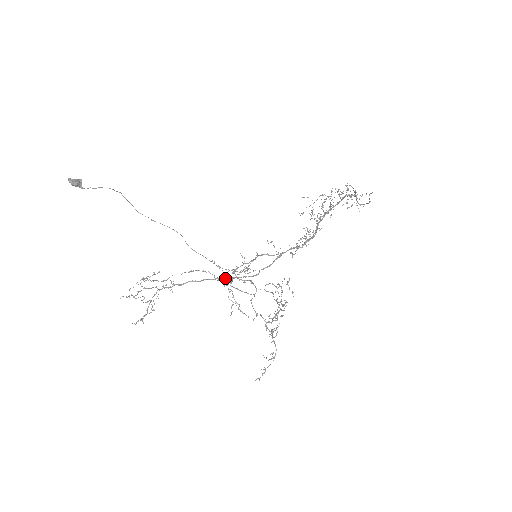
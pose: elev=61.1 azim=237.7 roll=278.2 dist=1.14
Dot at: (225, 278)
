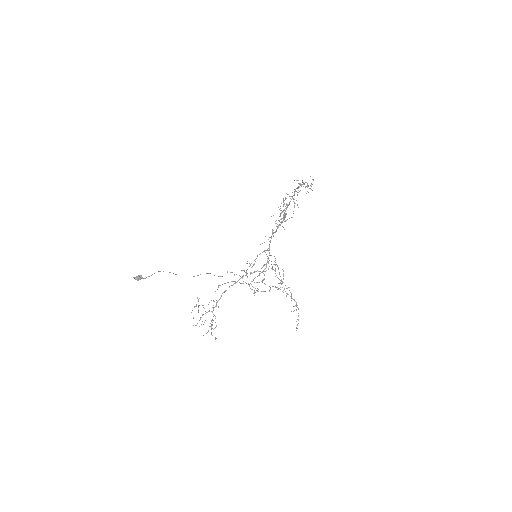
Dot at: occluded
